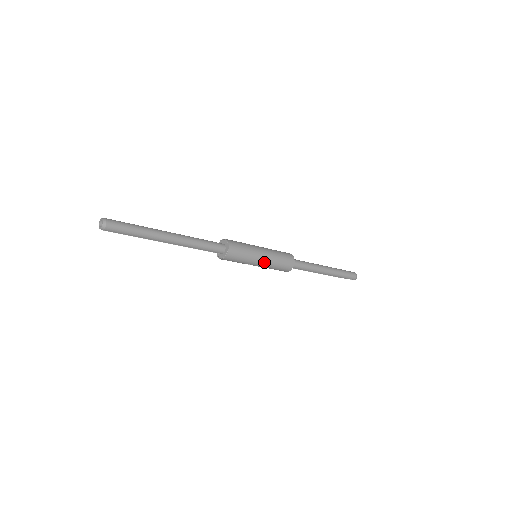
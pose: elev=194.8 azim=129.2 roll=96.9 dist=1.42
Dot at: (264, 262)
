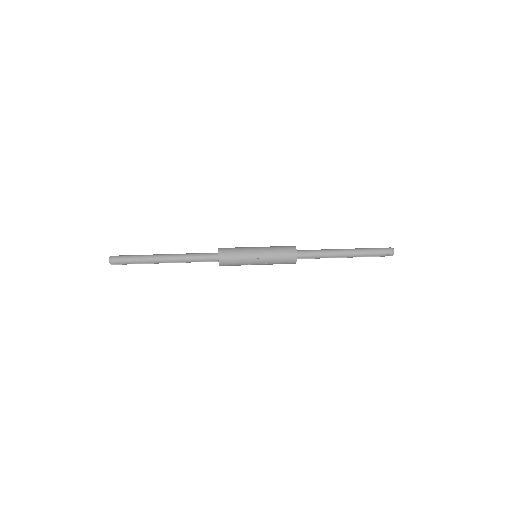
Dot at: (261, 257)
